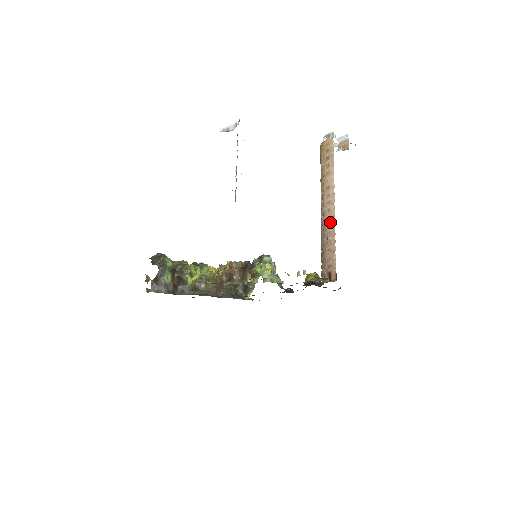
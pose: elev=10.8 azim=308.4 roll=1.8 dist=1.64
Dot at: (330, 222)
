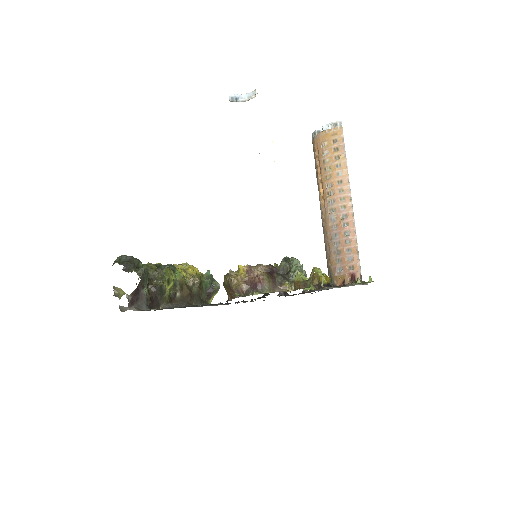
Dot at: (348, 220)
